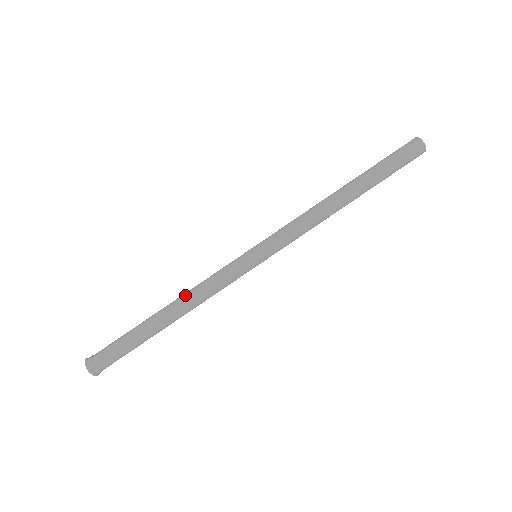
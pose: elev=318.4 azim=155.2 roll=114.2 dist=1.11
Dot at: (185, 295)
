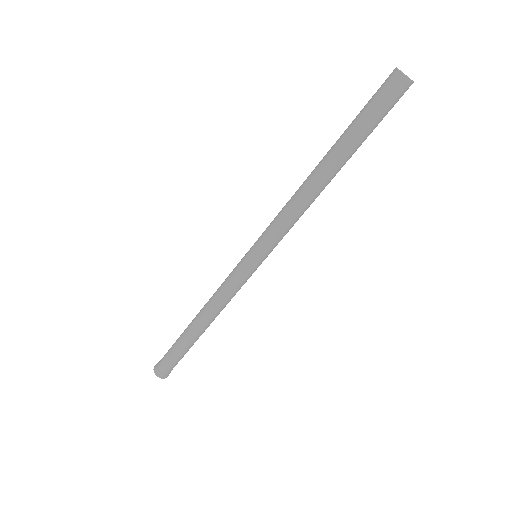
Dot at: (210, 312)
